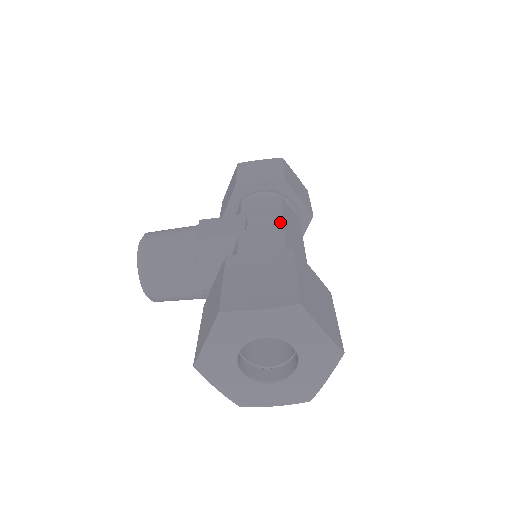
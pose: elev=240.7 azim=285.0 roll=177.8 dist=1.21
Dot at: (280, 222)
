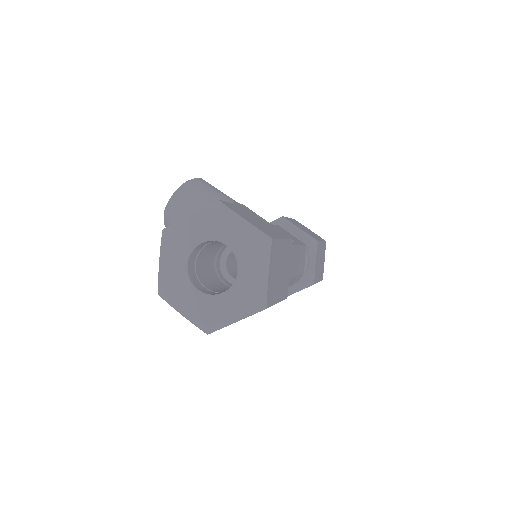
Dot at: (294, 243)
